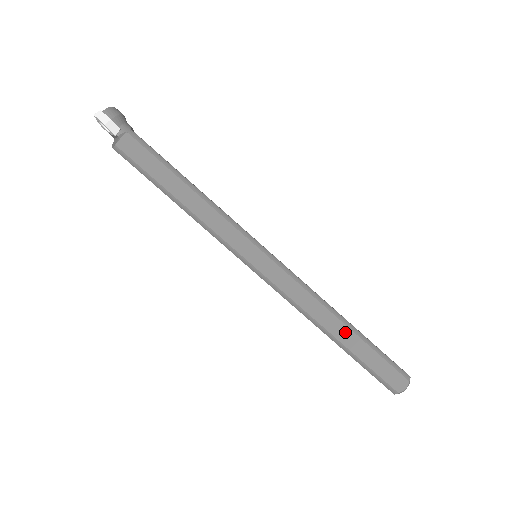
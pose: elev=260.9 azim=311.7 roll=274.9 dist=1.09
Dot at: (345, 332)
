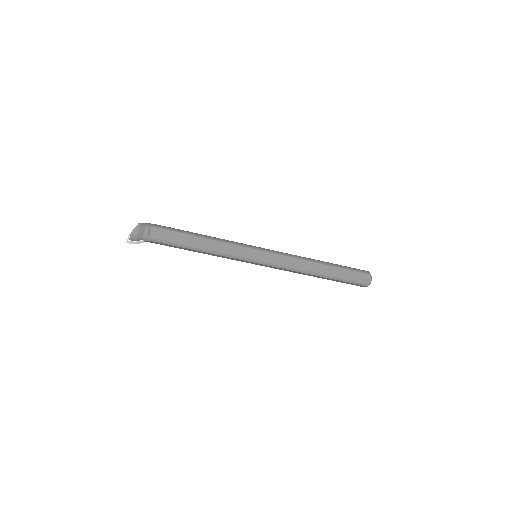
Dot at: (321, 277)
